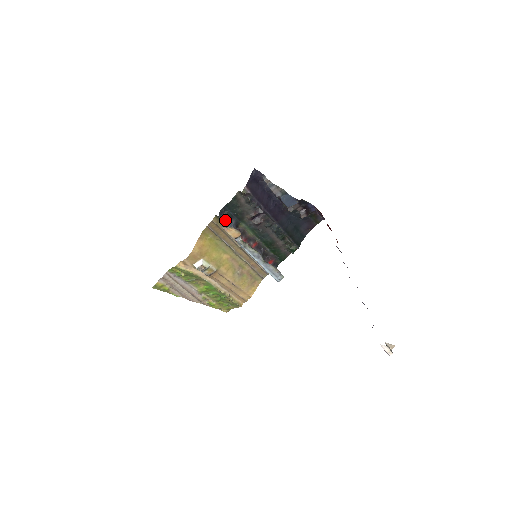
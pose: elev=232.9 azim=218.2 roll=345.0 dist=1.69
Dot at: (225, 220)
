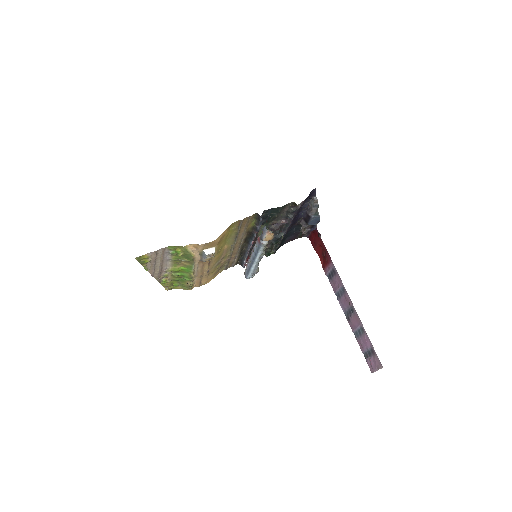
Dot at: (261, 220)
